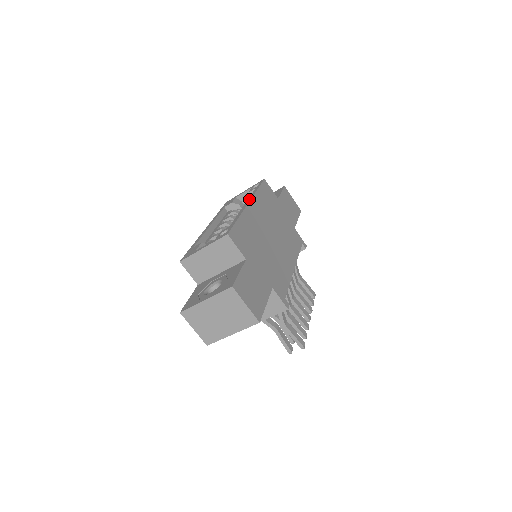
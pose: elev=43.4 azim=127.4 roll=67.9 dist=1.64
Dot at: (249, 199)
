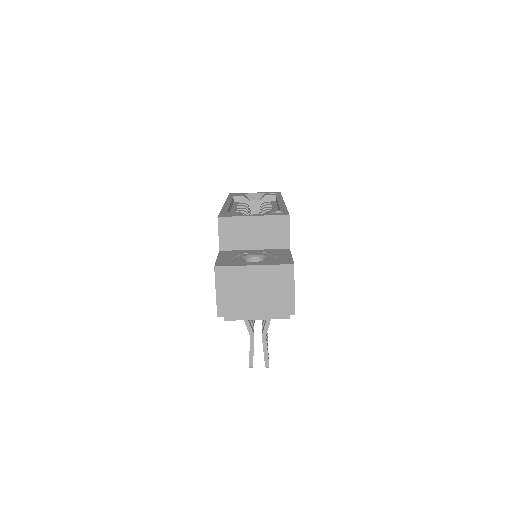
Dot at: (281, 199)
